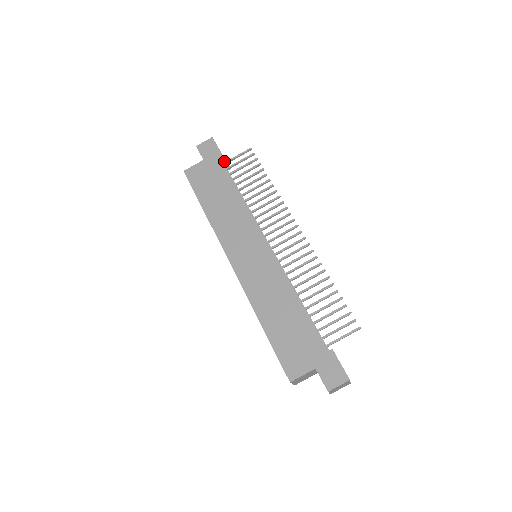
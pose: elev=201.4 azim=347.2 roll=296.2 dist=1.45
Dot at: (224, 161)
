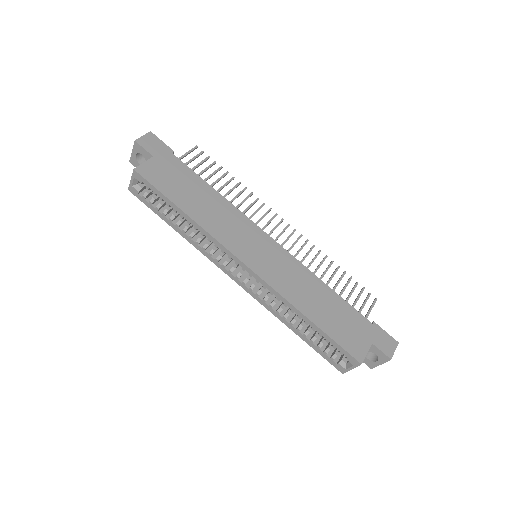
Dot at: occluded
